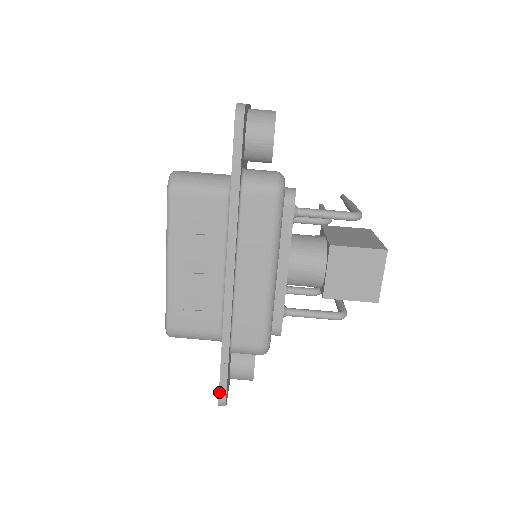
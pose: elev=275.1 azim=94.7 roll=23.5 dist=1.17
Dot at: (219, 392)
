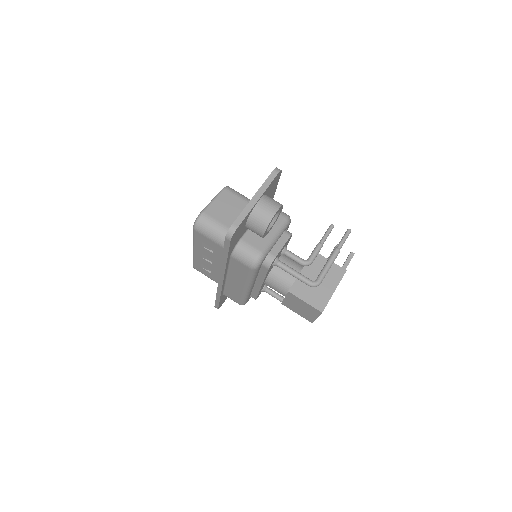
Dot at: (215, 305)
